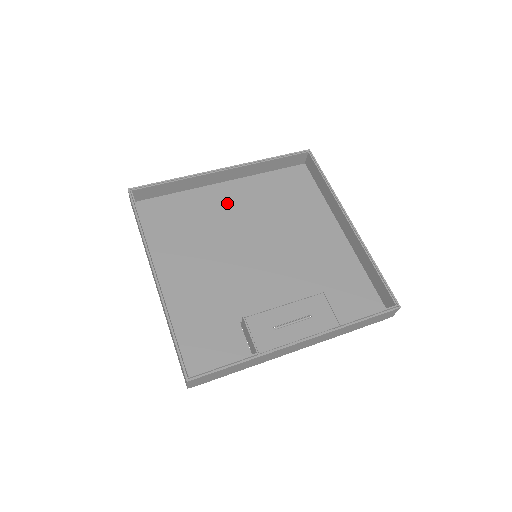
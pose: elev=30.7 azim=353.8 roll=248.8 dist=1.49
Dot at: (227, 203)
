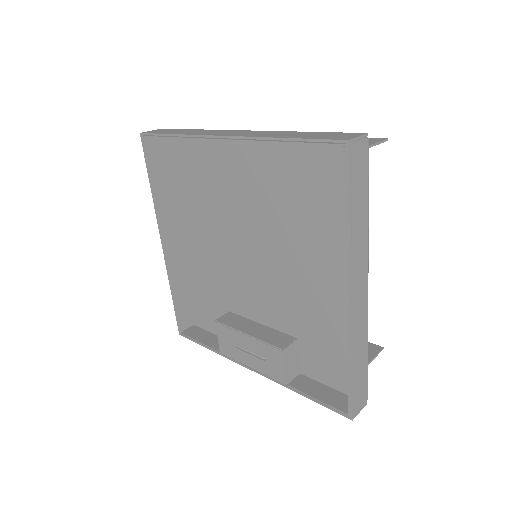
Dot at: (236, 176)
